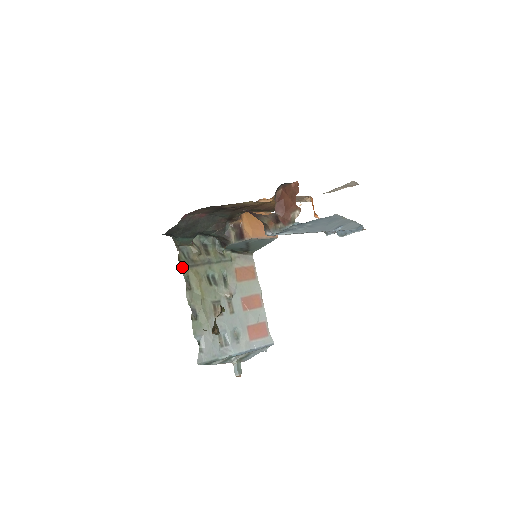
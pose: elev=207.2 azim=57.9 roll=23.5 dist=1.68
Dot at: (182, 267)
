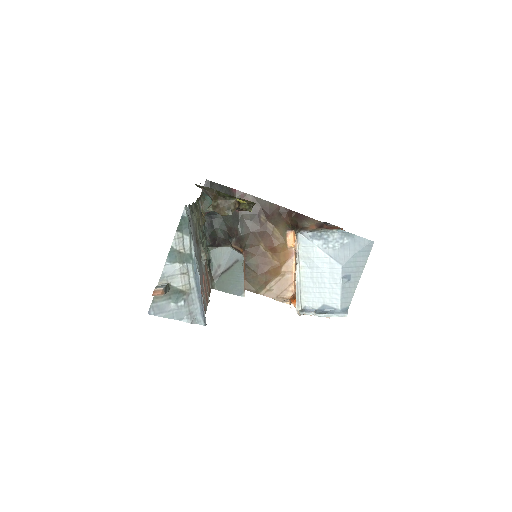
Dot at: (198, 201)
